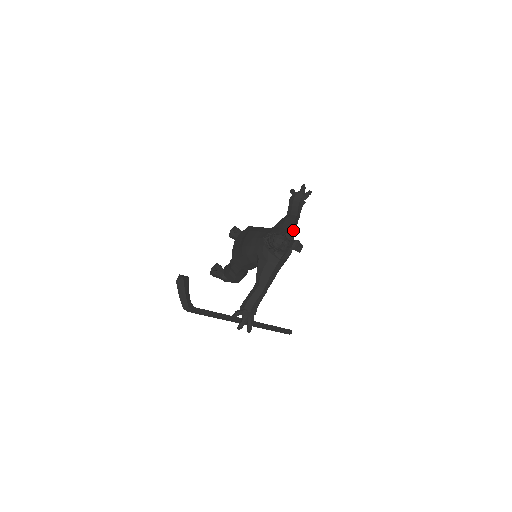
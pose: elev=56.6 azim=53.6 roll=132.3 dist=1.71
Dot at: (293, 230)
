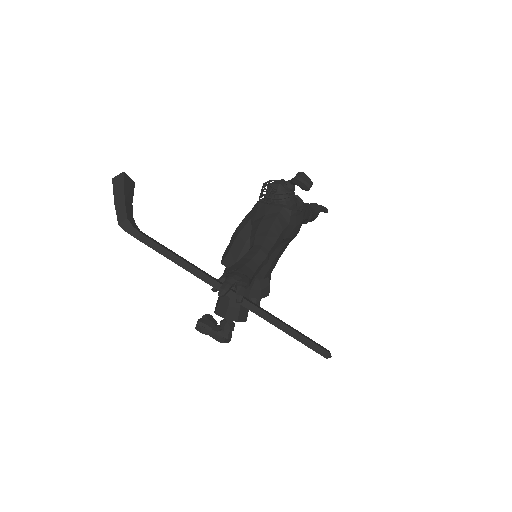
Dot at: occluded
